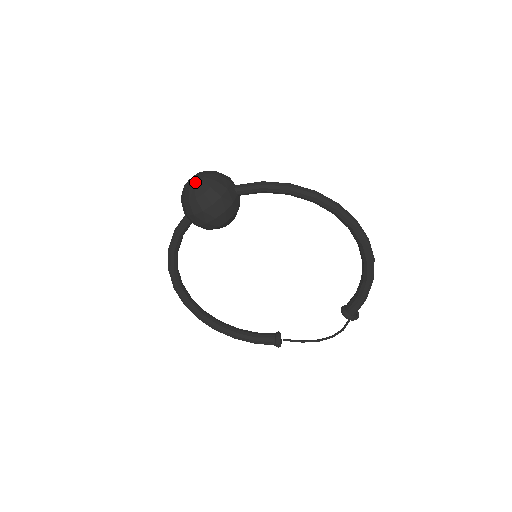
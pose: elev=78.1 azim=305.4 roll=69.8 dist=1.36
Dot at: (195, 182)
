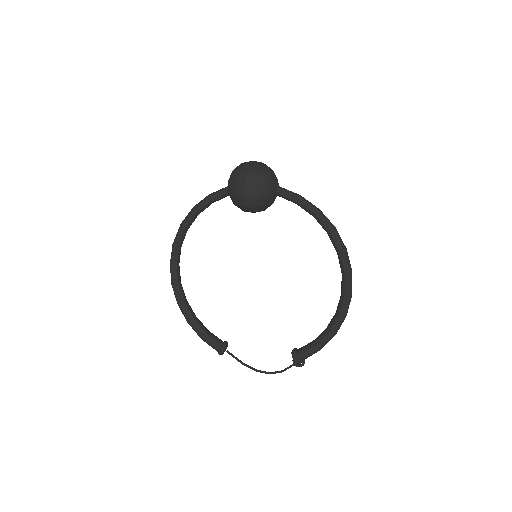
Dot at: (253, 163)
